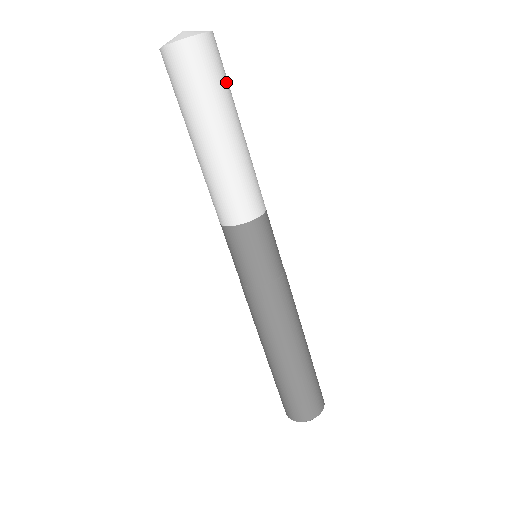
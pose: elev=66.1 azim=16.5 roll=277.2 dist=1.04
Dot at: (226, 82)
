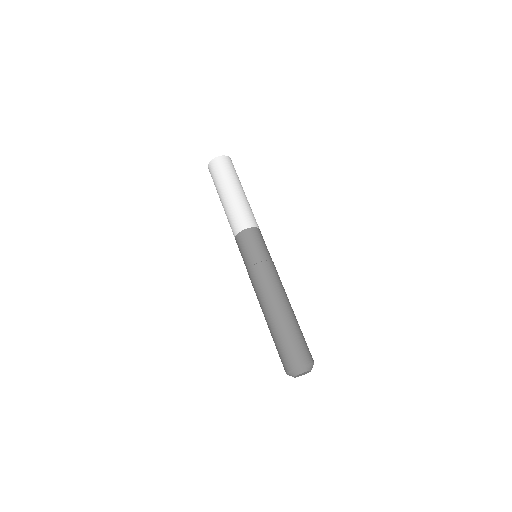
Dot at: (236, 174)
